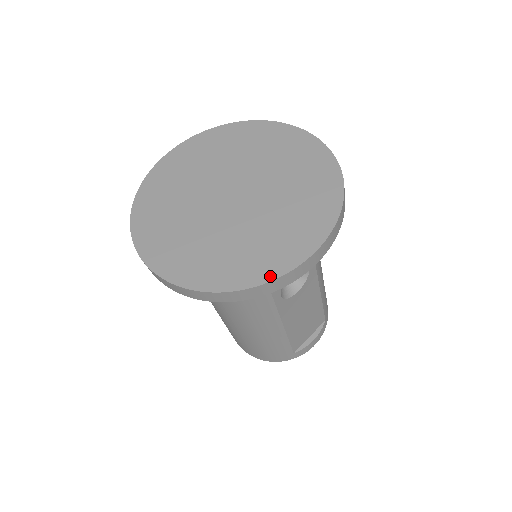
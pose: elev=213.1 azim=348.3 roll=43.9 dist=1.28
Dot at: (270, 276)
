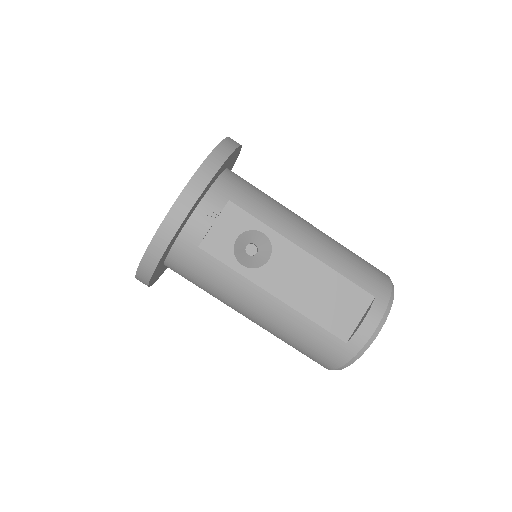
Dot at: (158, 230)
